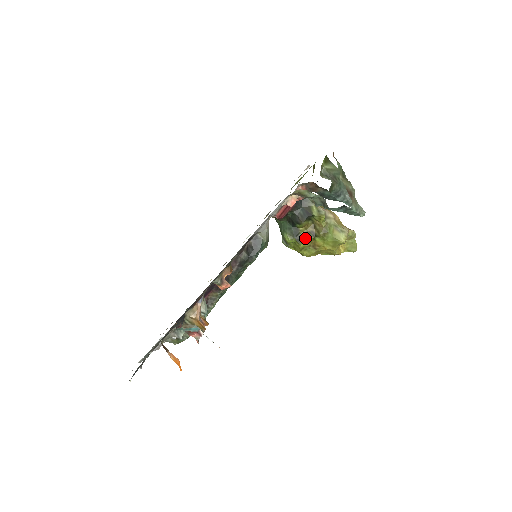
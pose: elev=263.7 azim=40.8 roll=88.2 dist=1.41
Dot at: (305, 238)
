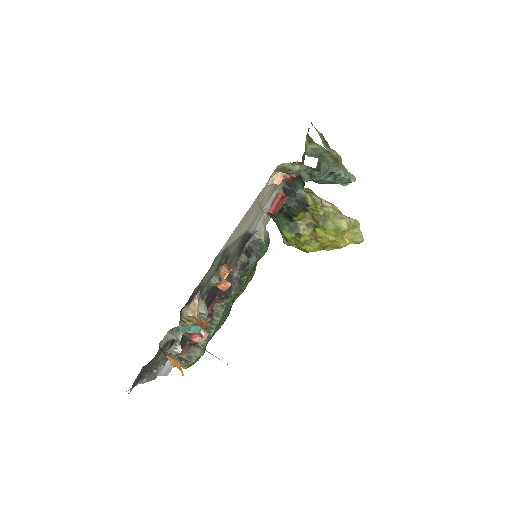
Dot at: (305, 231)
